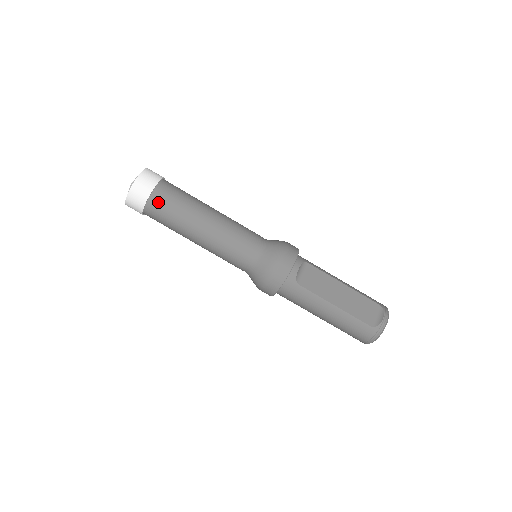
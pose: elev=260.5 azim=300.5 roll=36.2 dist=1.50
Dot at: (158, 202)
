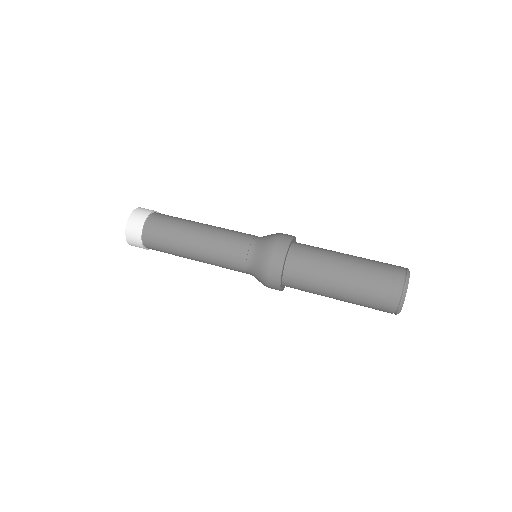
Dot at: occluded
